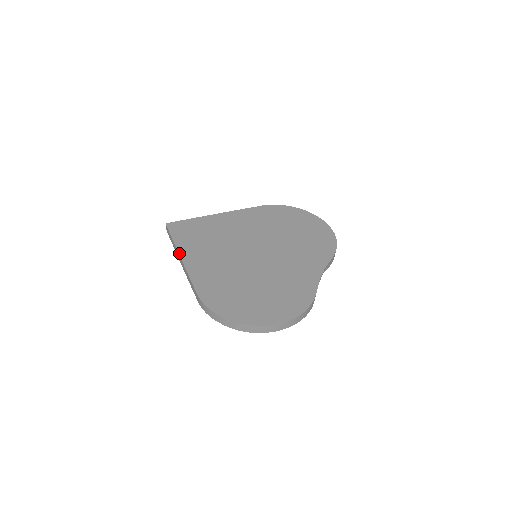
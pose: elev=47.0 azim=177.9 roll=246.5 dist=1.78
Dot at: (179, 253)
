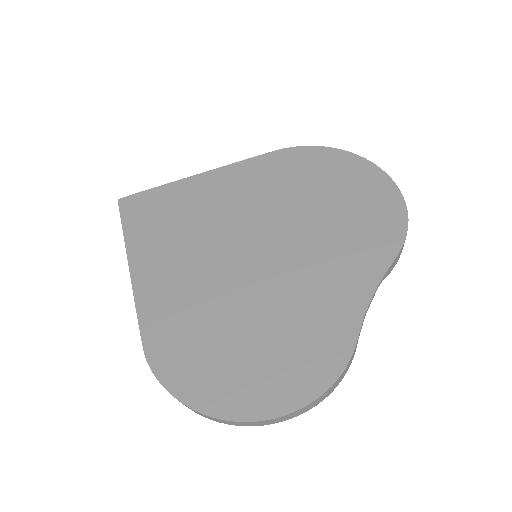
Dot at: (128, 258)
